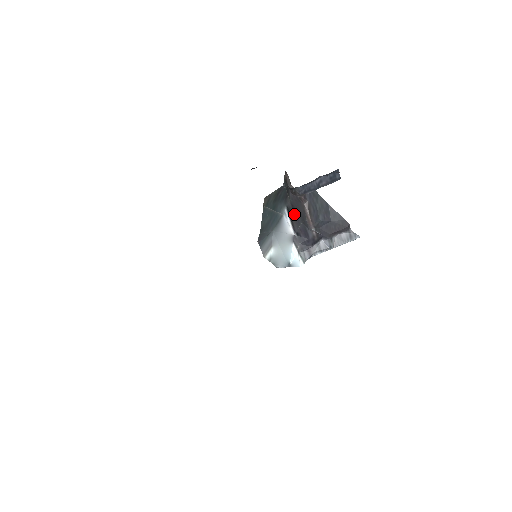
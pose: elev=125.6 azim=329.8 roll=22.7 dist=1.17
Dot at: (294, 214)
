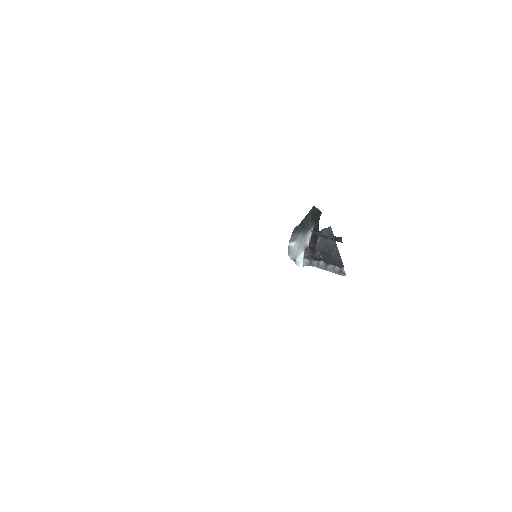
Dot at: (314, 235)
